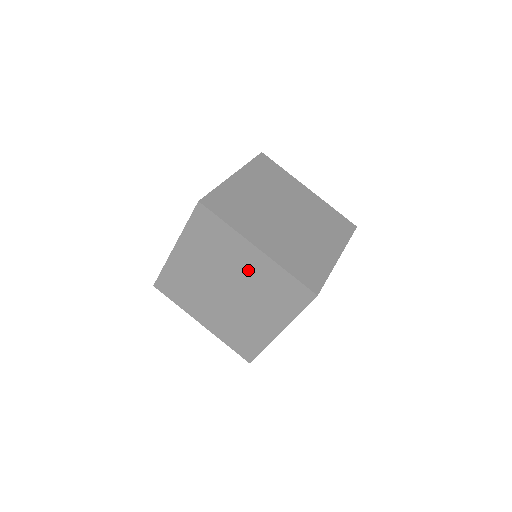
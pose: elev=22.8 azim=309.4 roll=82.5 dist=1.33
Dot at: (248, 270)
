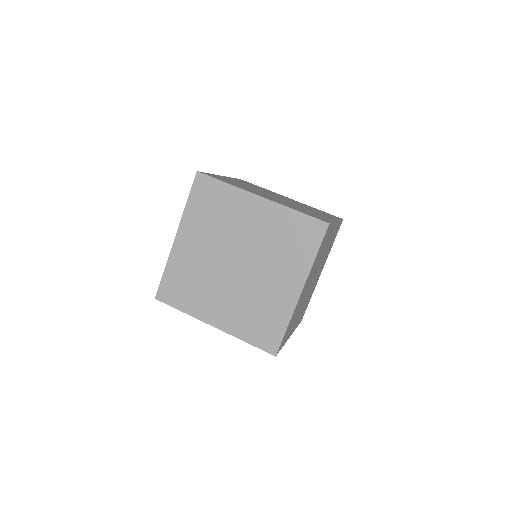
Dot at: occluded
